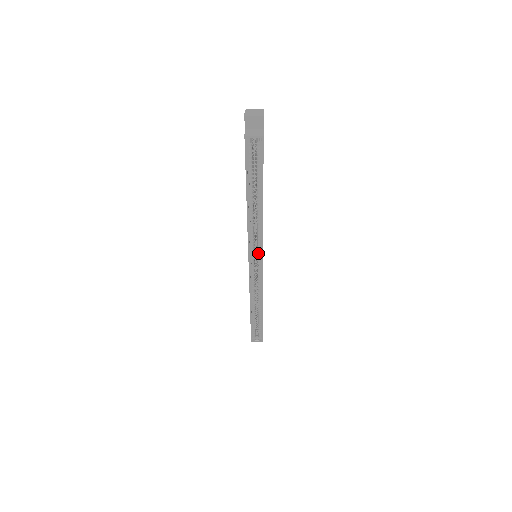
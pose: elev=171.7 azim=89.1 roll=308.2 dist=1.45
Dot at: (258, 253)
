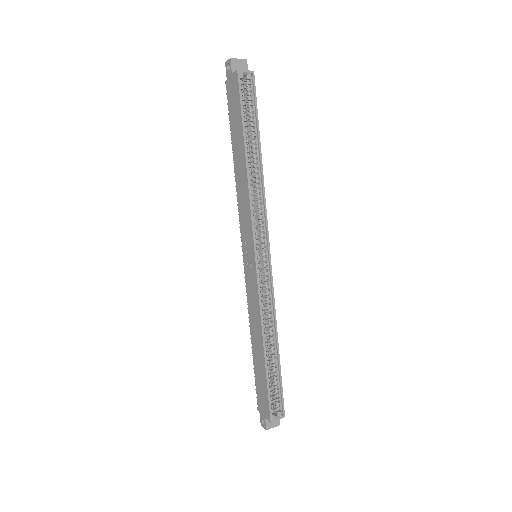
Dot at: (262, 239)
